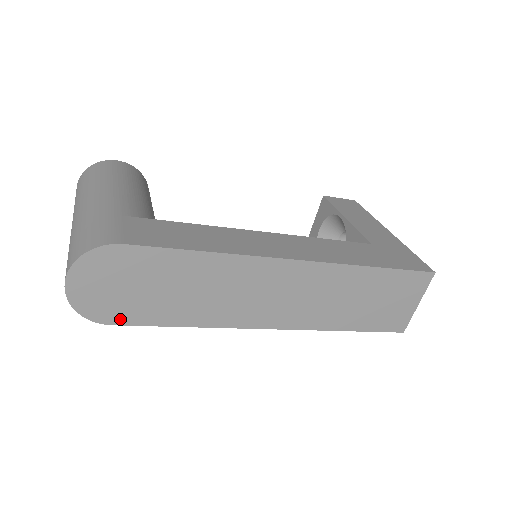
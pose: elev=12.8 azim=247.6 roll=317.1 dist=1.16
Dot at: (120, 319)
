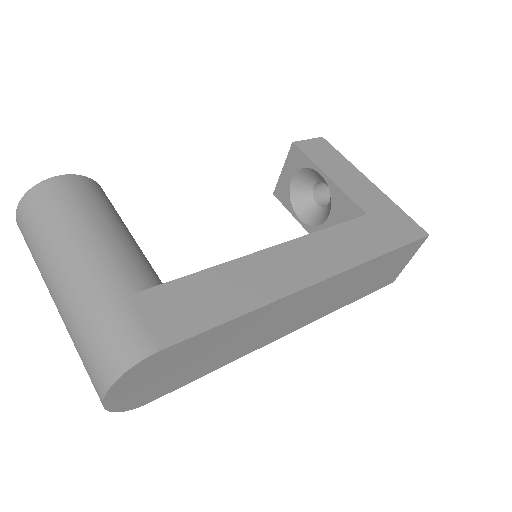
Dot at: (158, 395)
